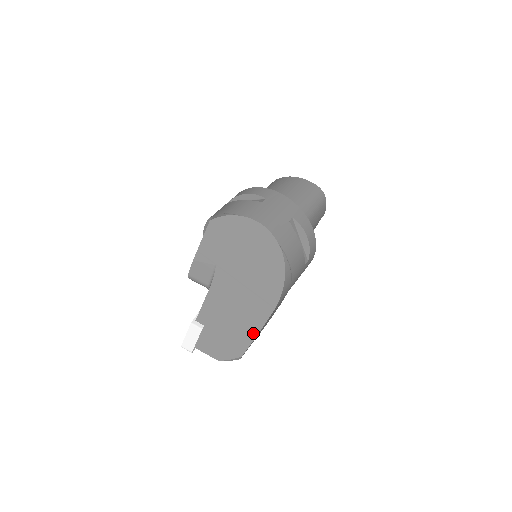
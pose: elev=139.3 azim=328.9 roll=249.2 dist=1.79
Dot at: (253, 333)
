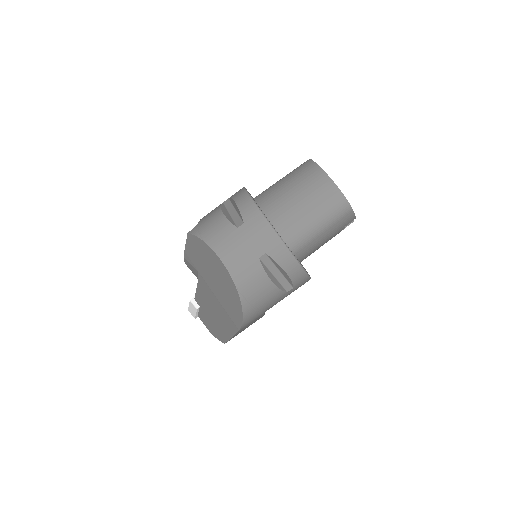
Dot at: (228, 335)
